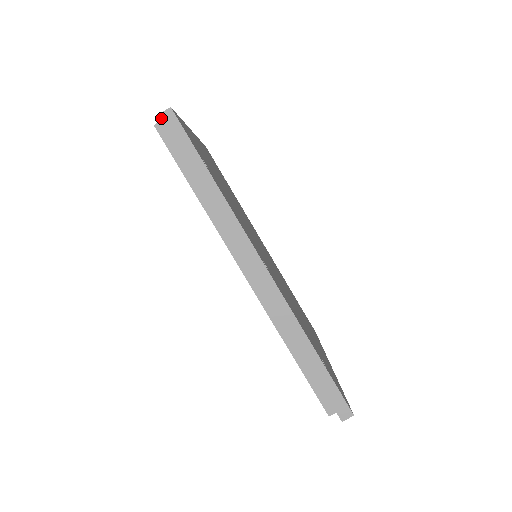
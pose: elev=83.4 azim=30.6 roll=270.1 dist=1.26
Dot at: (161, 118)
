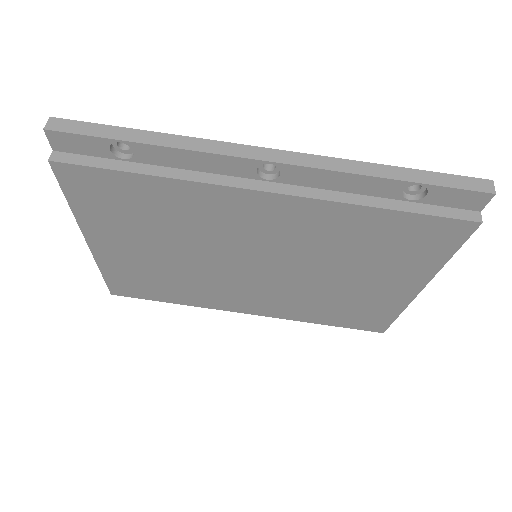
Dot at: (49, 129)
